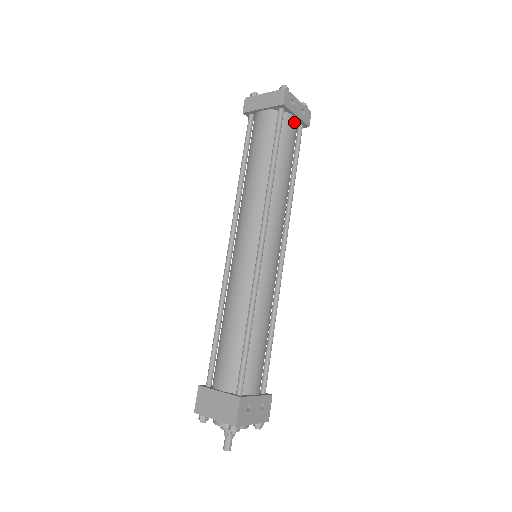
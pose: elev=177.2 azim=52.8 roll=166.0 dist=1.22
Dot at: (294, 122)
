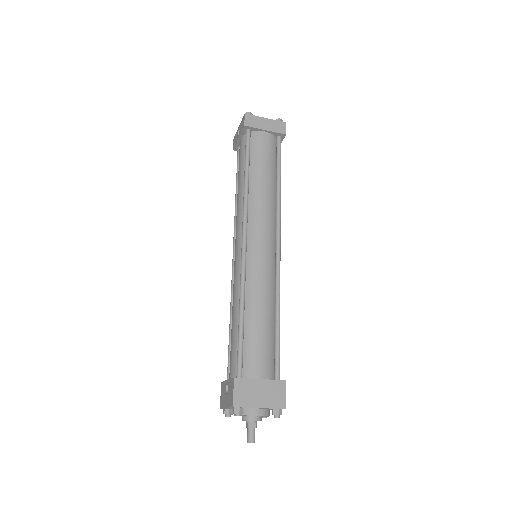
Dot at: occluded
